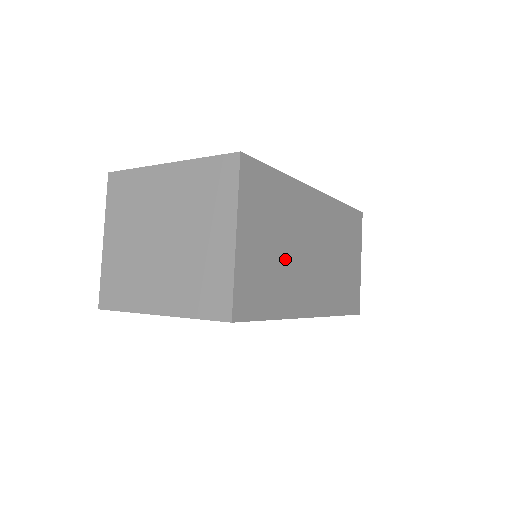
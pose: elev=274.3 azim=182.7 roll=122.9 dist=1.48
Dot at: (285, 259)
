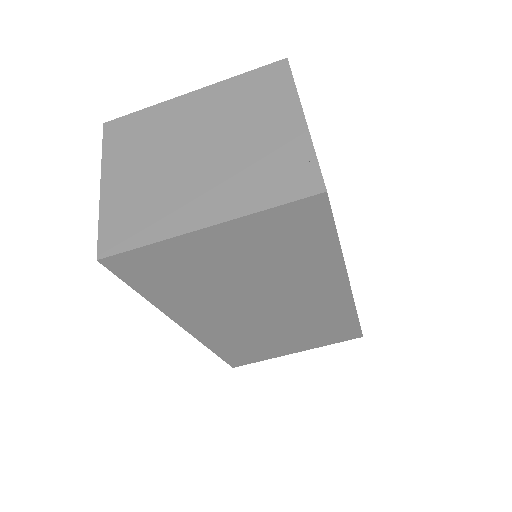
Dot at: occluded
